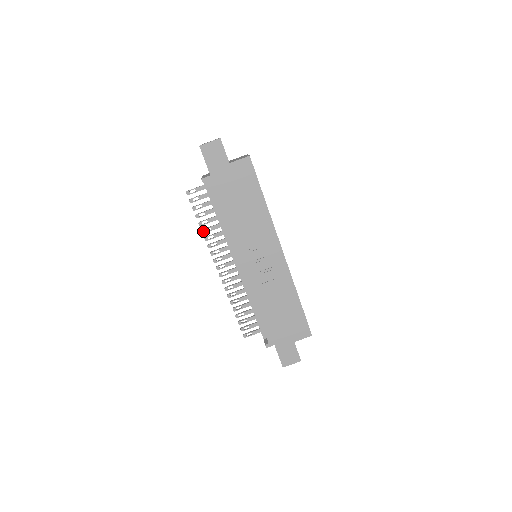
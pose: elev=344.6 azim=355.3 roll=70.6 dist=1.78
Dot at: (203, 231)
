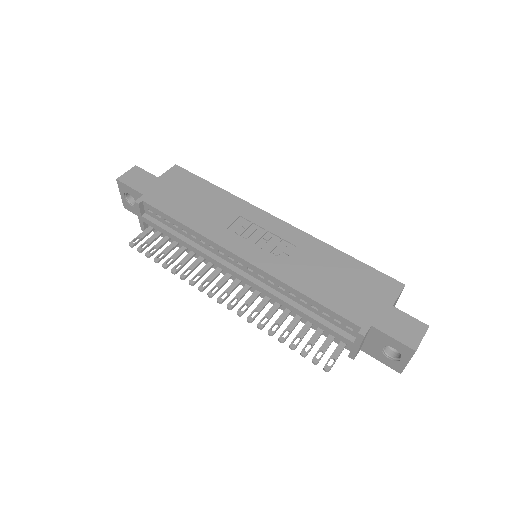
Dot at: (173, 270)
